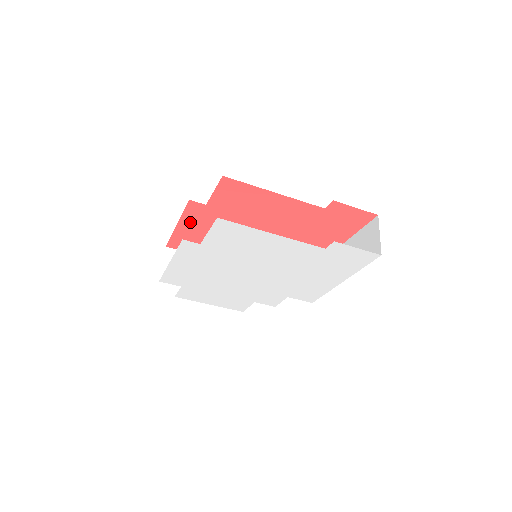
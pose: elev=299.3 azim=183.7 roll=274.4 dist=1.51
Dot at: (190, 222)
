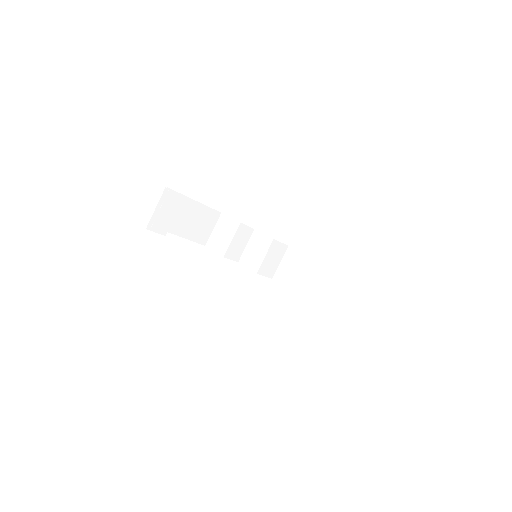
Dot at: occluded
